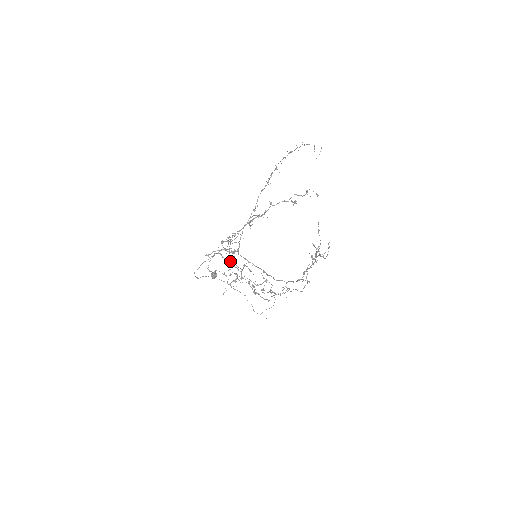
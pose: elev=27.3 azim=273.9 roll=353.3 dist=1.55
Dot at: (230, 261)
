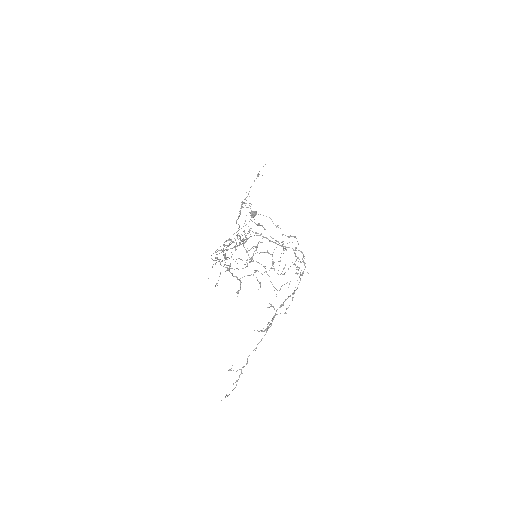
Dot at: occluded
